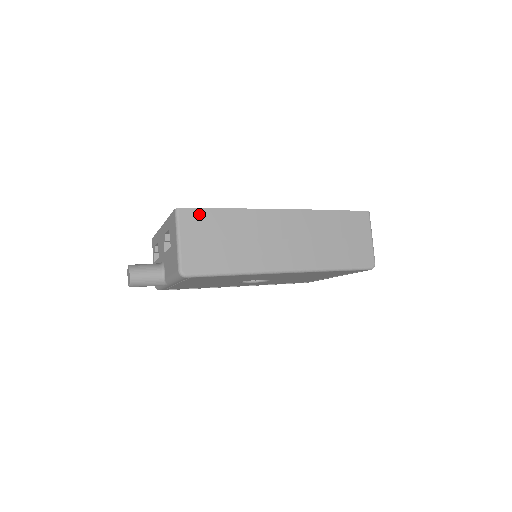
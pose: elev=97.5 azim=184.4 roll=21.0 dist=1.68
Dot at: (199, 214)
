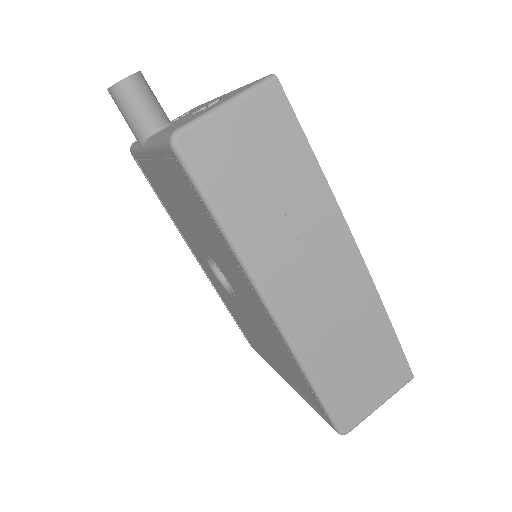
Dot at: (286, 118)
